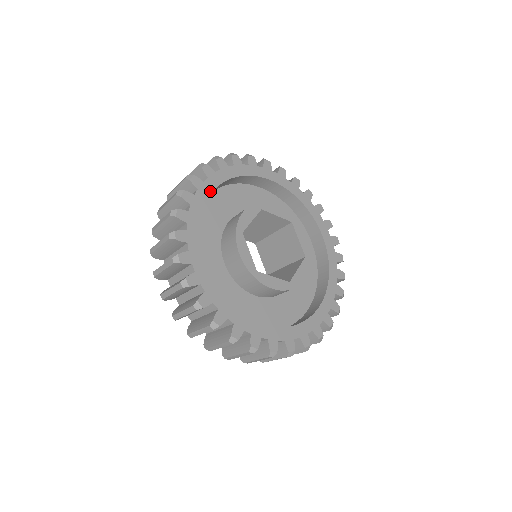
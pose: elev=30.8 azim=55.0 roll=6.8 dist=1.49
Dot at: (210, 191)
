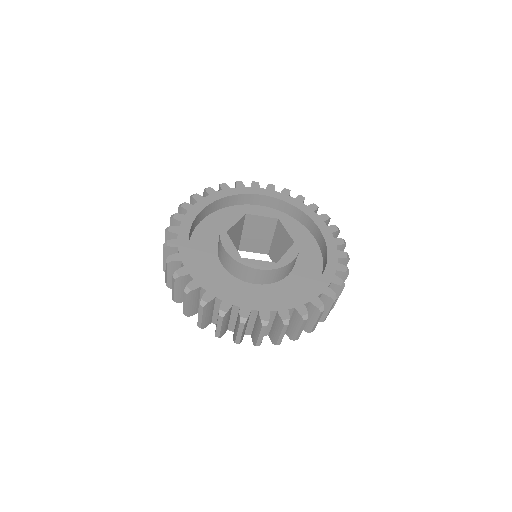
Dot at: (199, 210)
